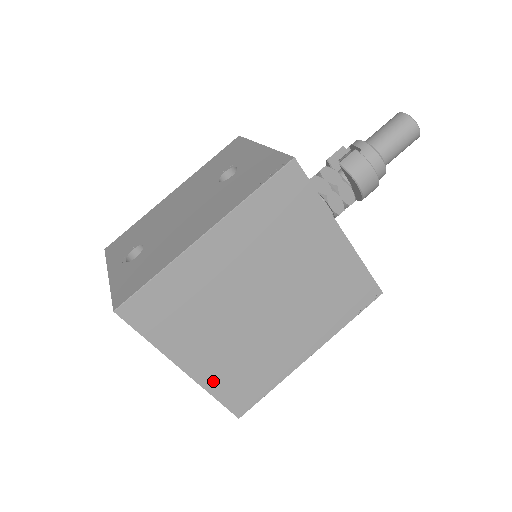
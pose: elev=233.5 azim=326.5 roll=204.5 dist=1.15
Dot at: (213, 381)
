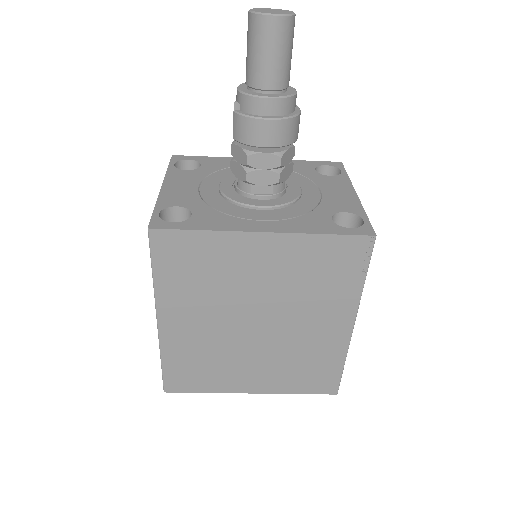
Dot at: (283, 387)
